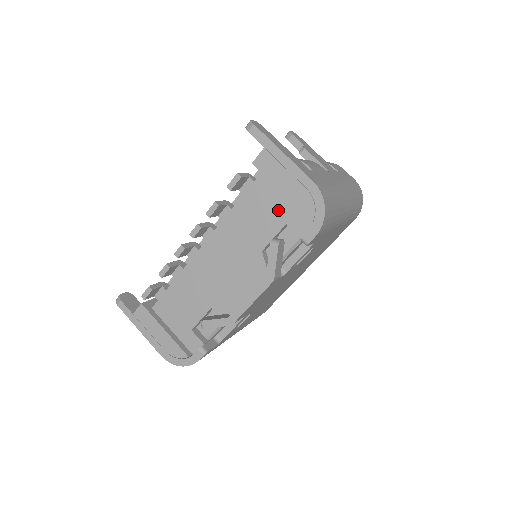
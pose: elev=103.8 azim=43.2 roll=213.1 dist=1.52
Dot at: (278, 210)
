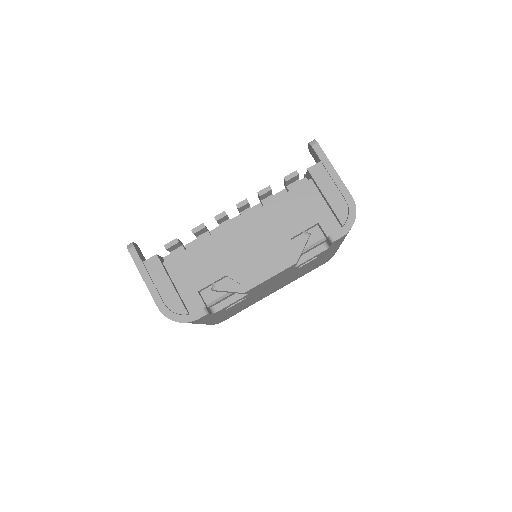
Dot at: (315, 210)
